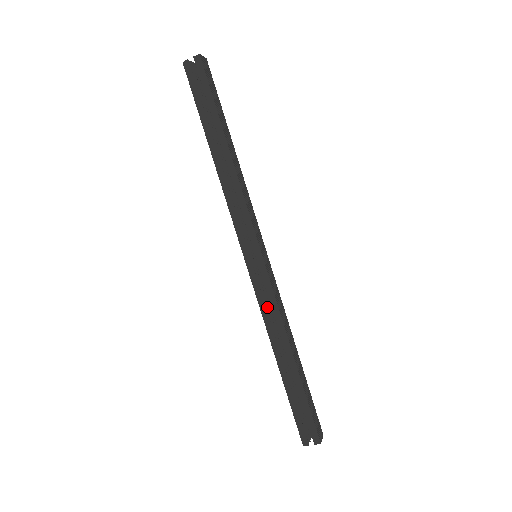
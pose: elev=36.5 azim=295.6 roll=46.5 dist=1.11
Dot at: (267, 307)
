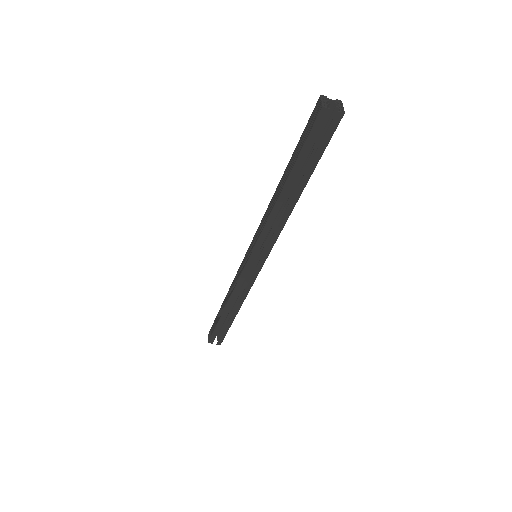
Dot at: occluded
